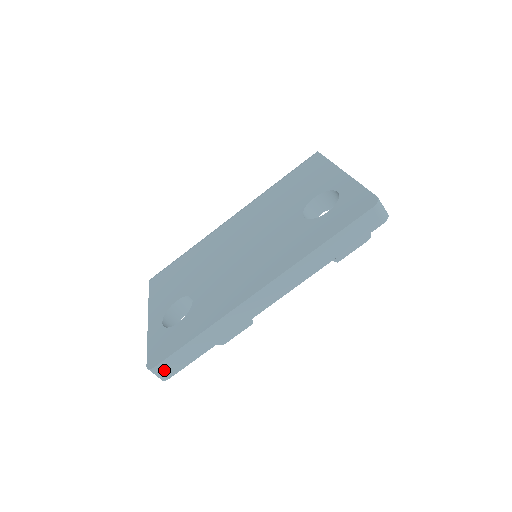
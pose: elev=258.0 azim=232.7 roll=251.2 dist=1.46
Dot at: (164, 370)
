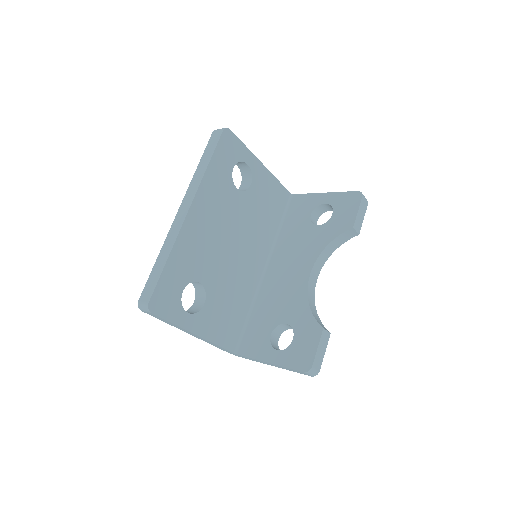
Dot at: (145, 298)
